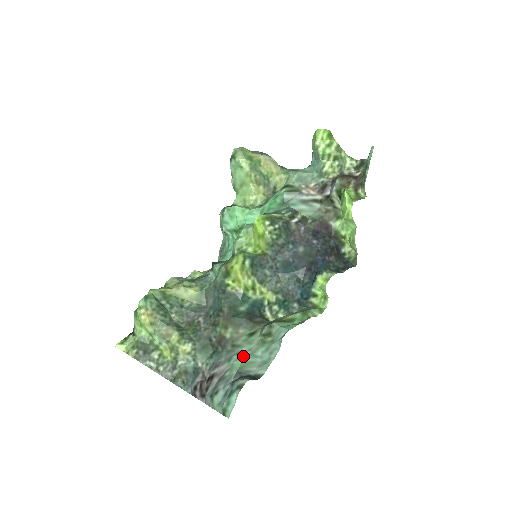
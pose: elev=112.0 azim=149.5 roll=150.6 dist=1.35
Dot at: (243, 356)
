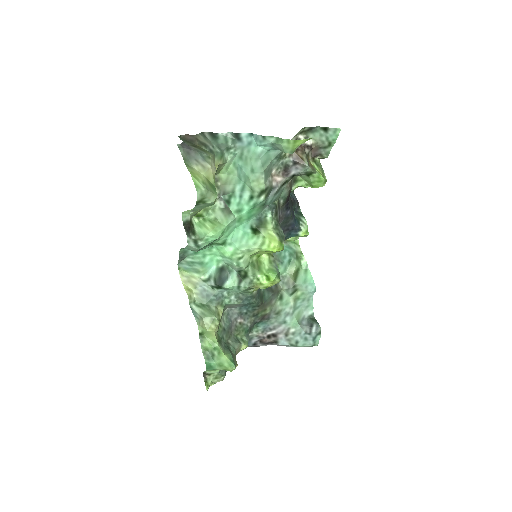
Dot at: (292, 314)
